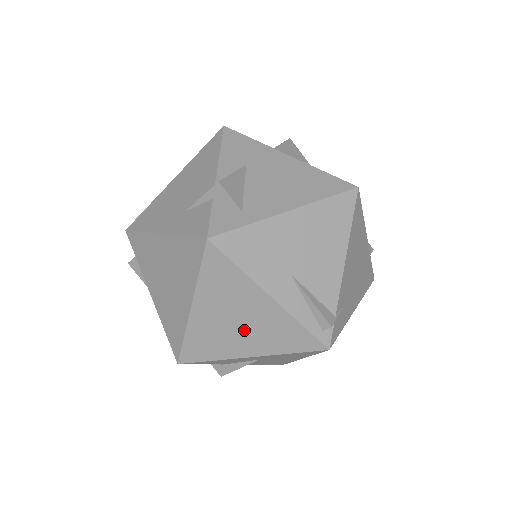
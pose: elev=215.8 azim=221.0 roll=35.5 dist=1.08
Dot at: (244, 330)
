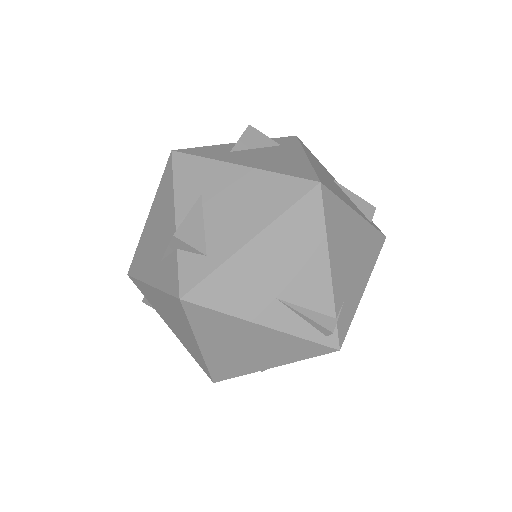
Dot at: (254, 352)
